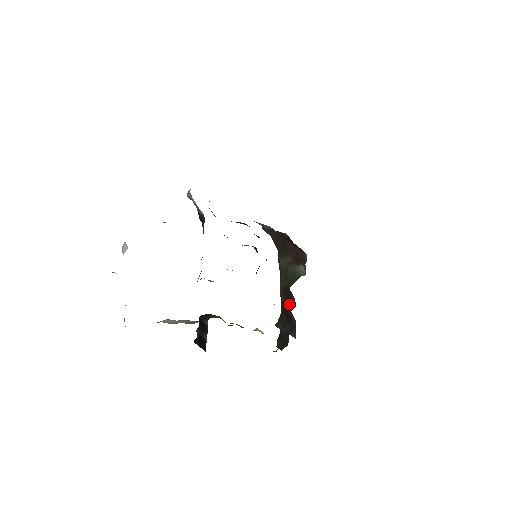
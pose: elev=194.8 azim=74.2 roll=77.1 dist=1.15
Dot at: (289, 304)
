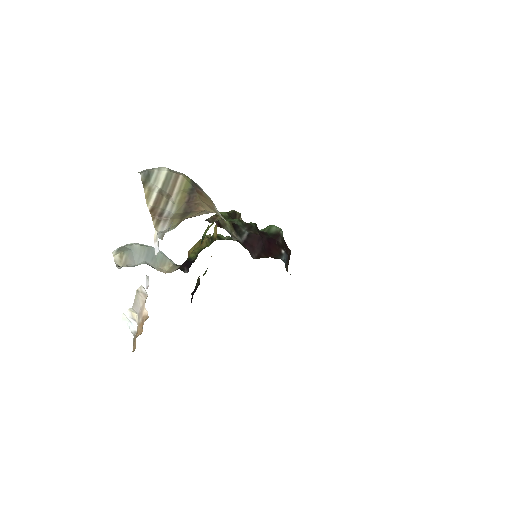
Dot at: occluded
